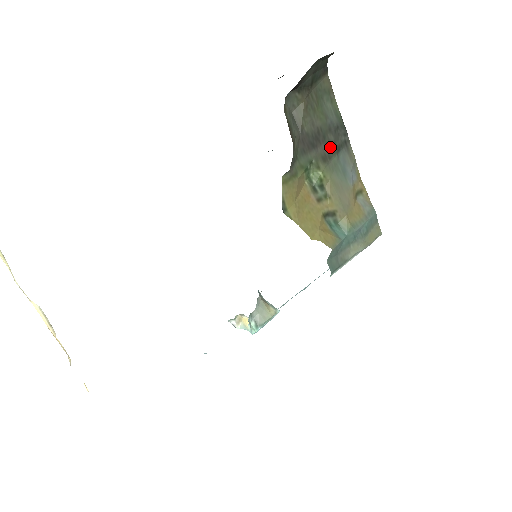
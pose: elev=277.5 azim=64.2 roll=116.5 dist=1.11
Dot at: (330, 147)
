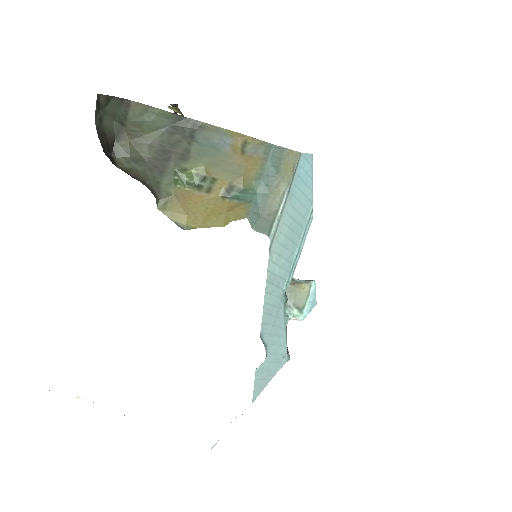
Dot at: (182, 145)
